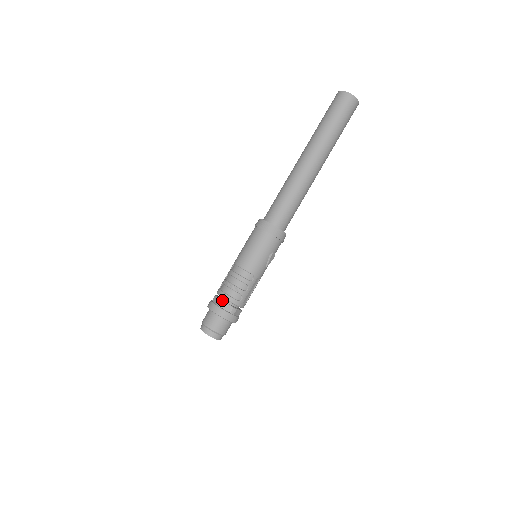
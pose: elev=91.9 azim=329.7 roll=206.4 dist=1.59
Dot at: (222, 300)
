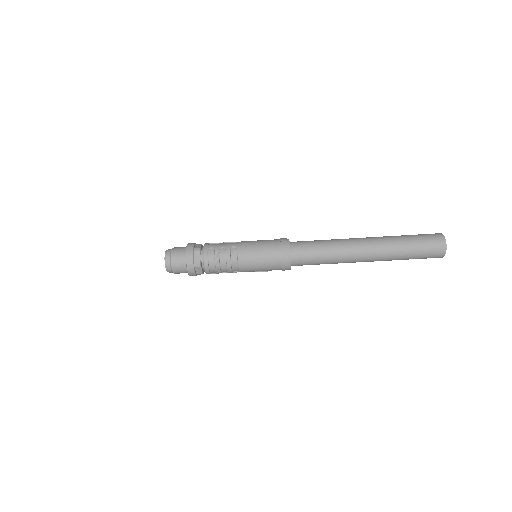
Dot at: (201, 264)
